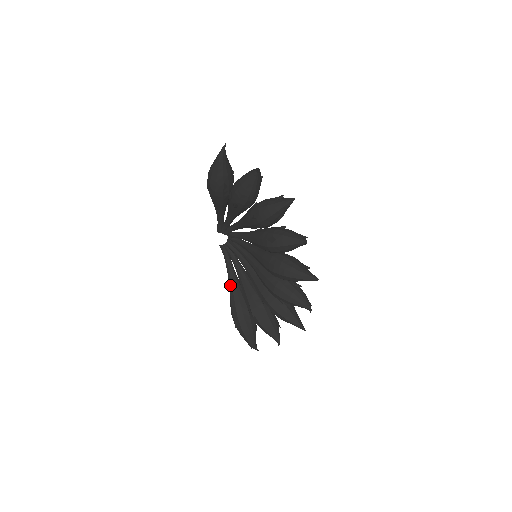
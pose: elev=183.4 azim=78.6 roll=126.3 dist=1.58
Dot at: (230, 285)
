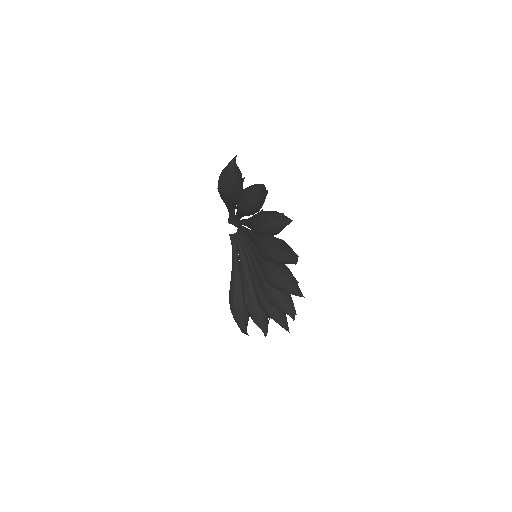
Dot at: (232, 272)
